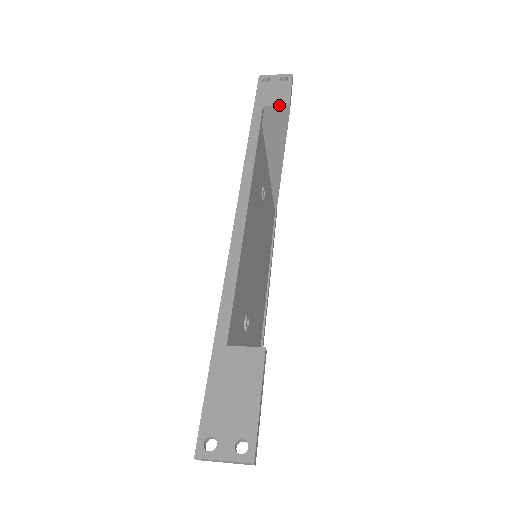
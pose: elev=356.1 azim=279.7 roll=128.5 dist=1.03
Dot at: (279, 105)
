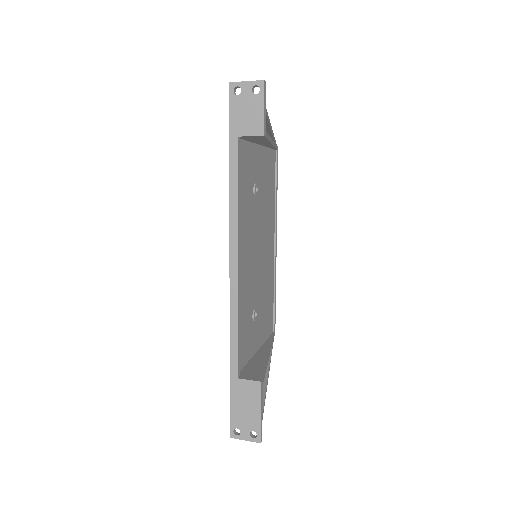
Dot at: (253, 136)
